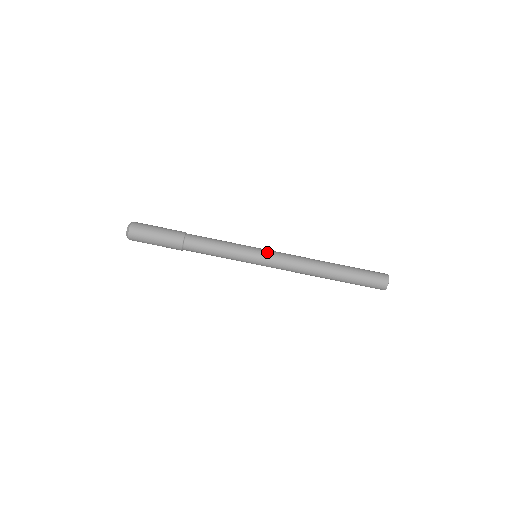
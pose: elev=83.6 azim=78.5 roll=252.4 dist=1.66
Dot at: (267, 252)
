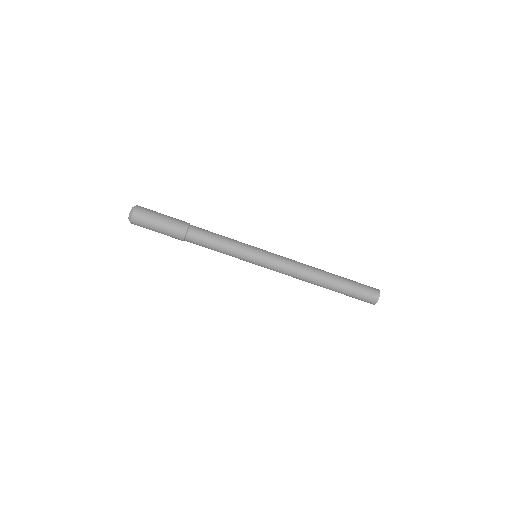
Dot at: (266, 262)
